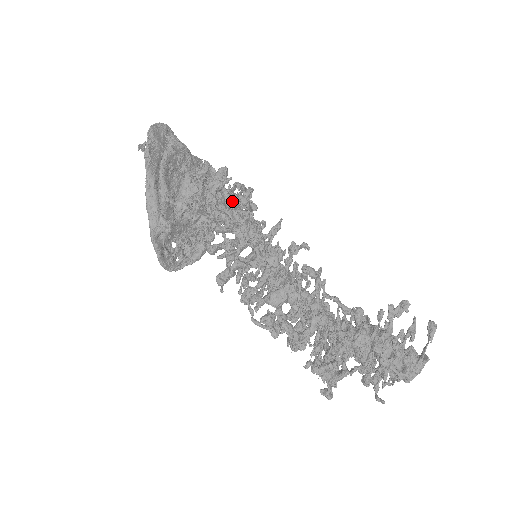
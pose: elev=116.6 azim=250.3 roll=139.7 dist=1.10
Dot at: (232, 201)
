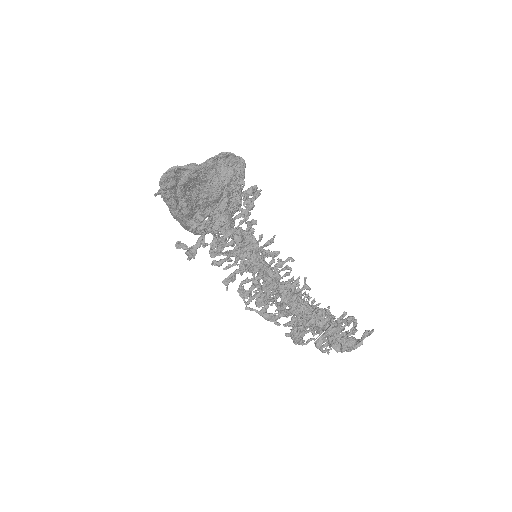
Dot at: (232, 228)
